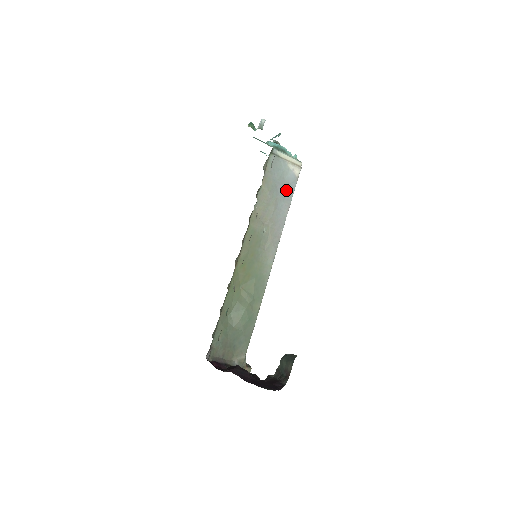
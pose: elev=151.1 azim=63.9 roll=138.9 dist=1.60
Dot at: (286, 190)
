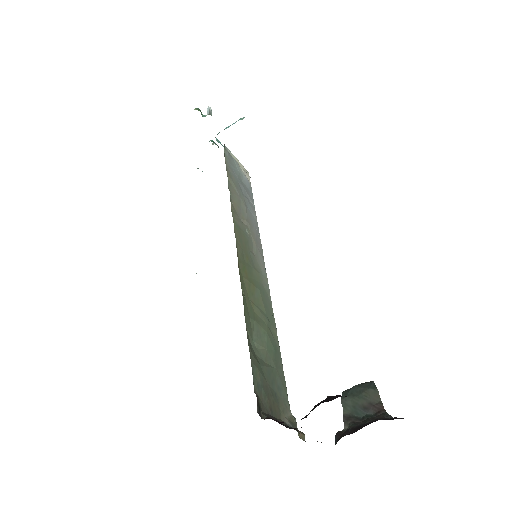
Dot at: (247, 193)
